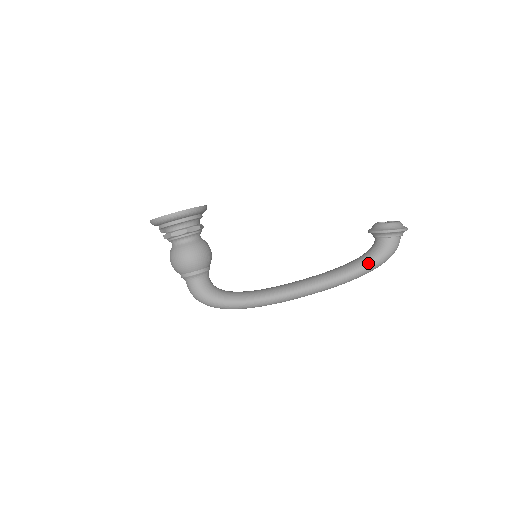
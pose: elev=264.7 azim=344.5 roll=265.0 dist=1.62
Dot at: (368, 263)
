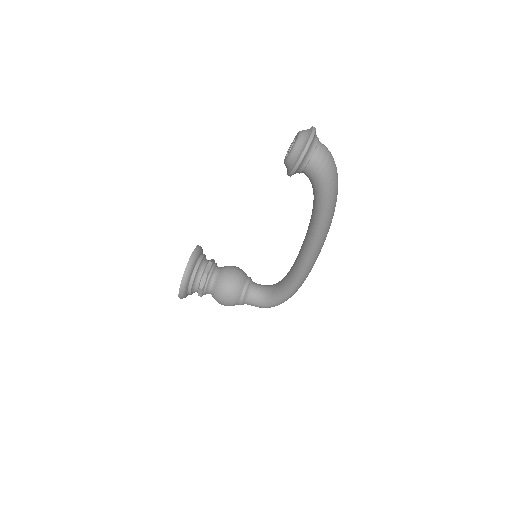
Dot at: (320, 201)
